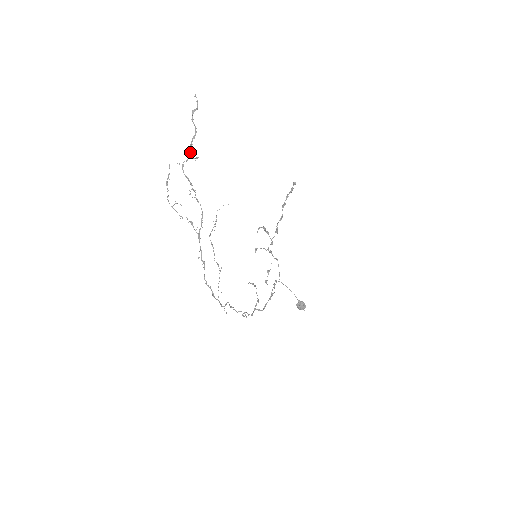
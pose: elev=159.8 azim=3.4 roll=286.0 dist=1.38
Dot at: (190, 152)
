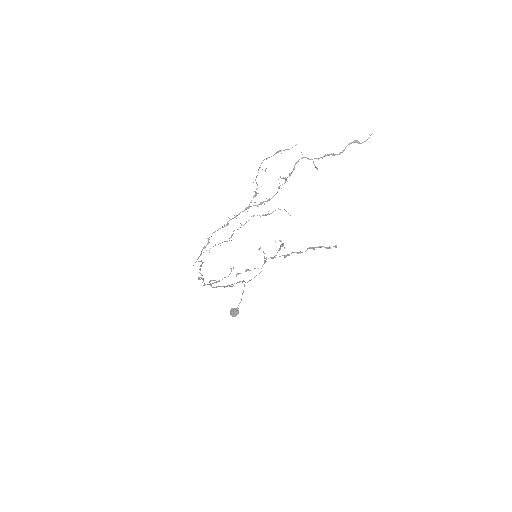
Dot at: (318, 158)
